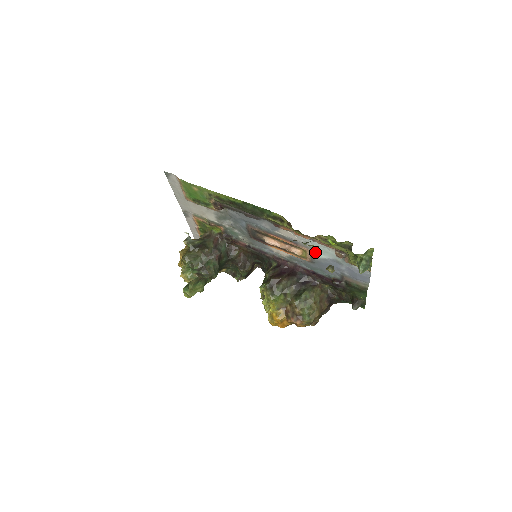
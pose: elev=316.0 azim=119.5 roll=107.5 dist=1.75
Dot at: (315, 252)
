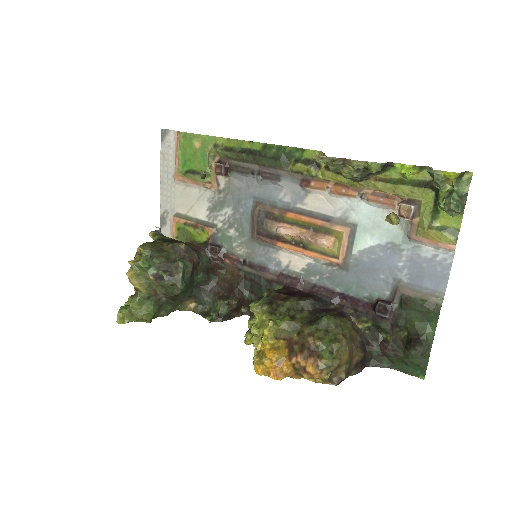
Dot at: (357, 235)
